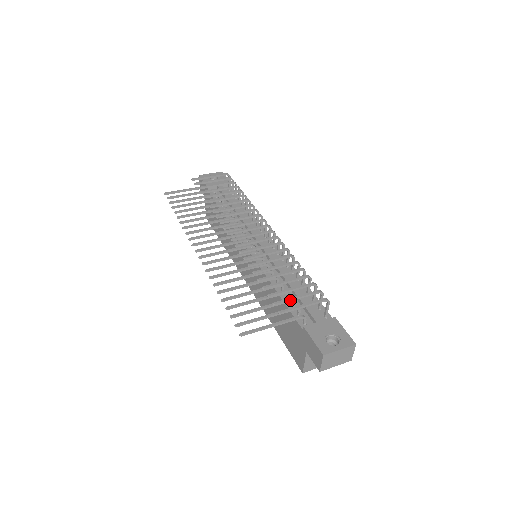
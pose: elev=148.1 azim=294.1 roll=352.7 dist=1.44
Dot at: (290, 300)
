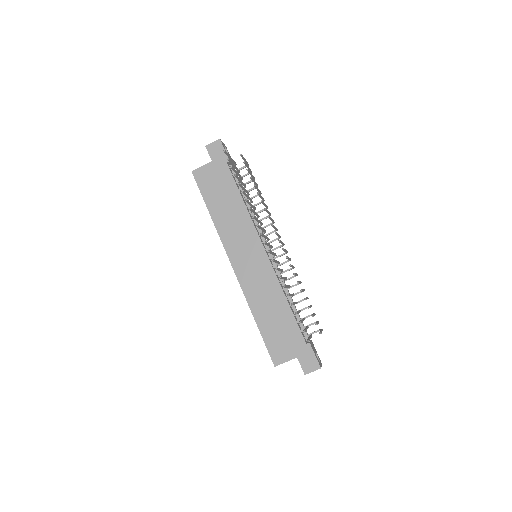
Dot at: occluded
